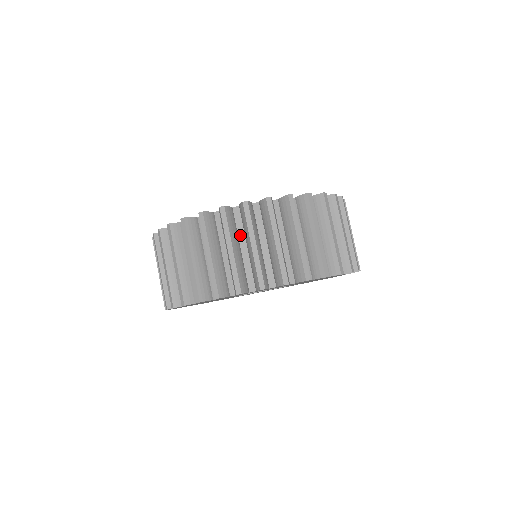
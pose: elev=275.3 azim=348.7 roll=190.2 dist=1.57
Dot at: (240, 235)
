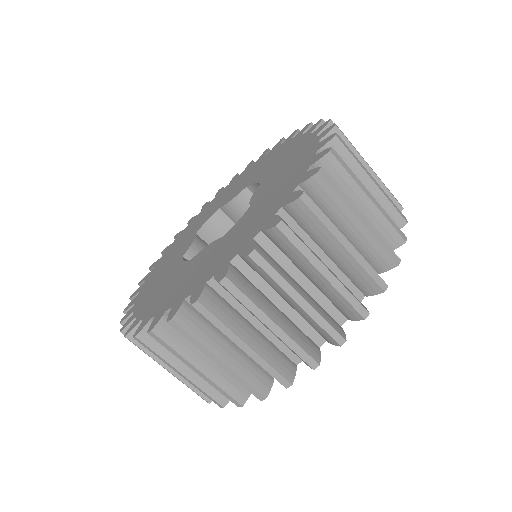
Dot at: occluded
